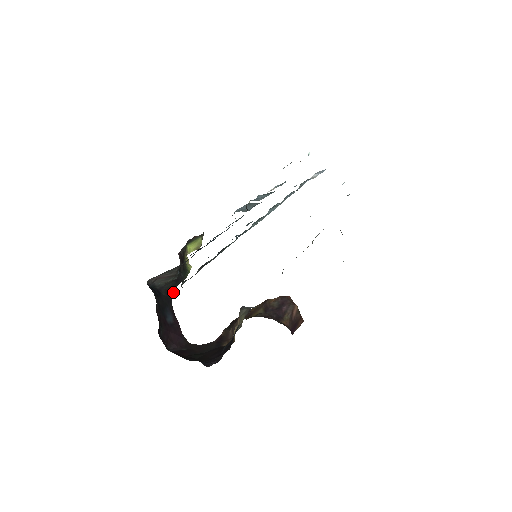
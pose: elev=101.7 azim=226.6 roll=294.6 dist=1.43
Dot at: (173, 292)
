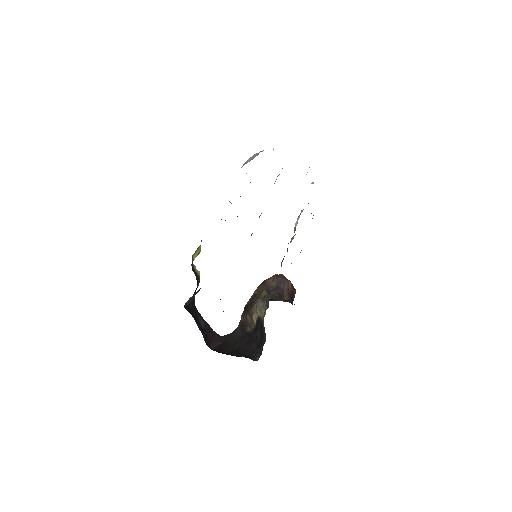
Dot at: (194, 299)
